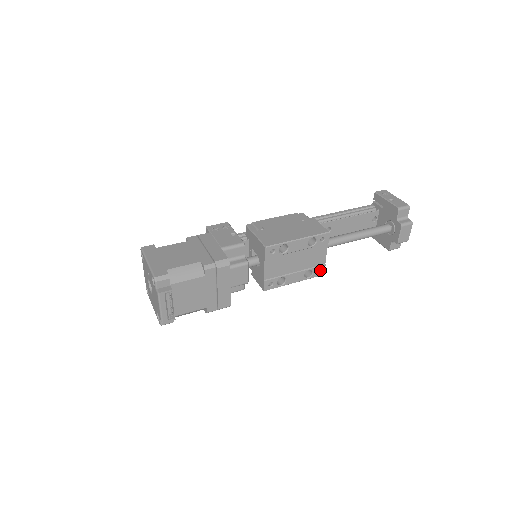
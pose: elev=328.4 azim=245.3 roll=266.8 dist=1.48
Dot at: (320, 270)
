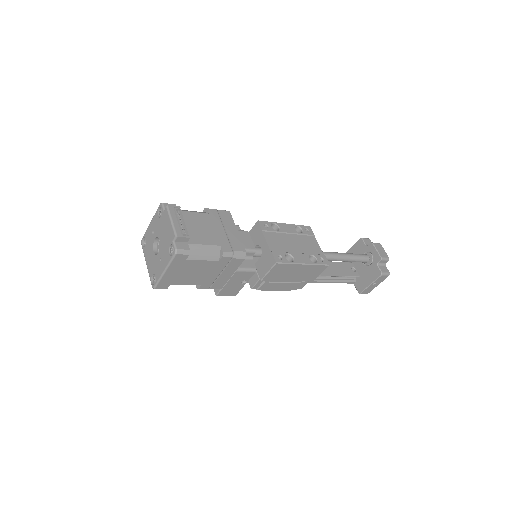
Dot at: (323, 259)
